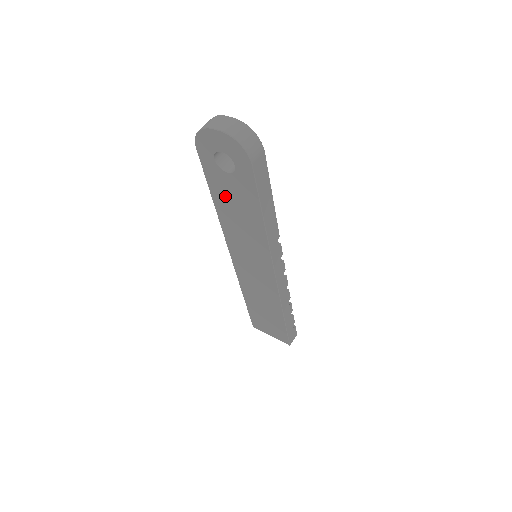
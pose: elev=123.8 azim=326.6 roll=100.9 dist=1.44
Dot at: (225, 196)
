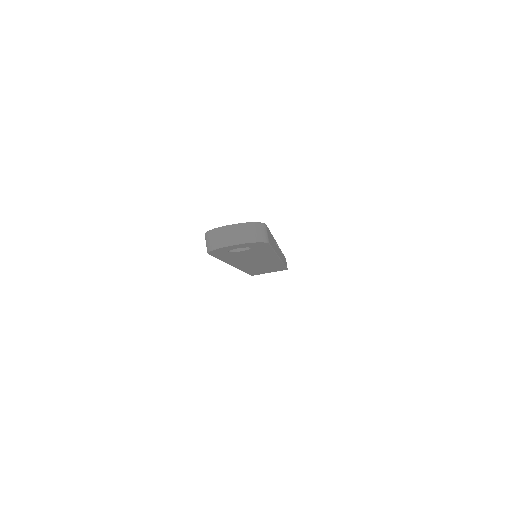
Dot at: (236, 257)
